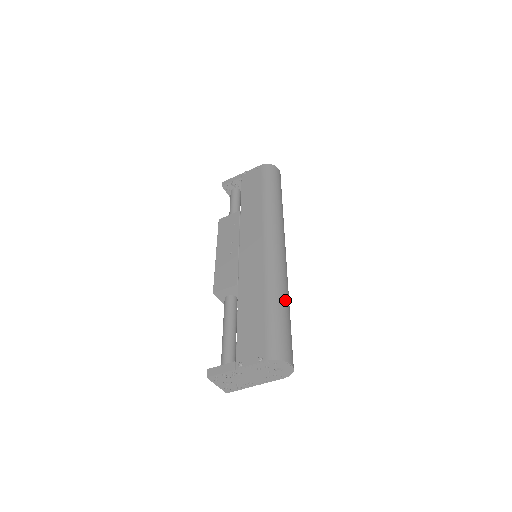
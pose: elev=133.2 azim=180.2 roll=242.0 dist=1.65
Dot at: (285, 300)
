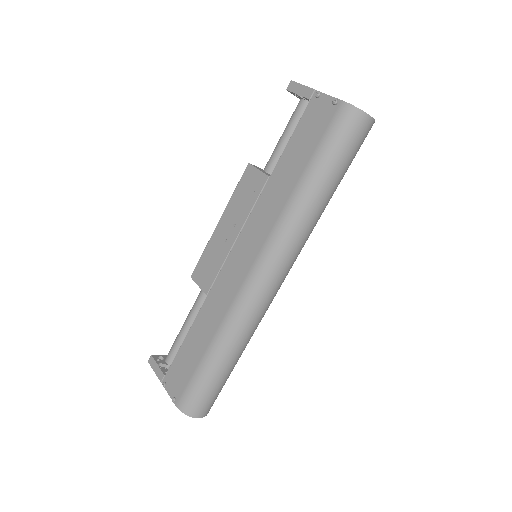
Dot at: (231, 356)
